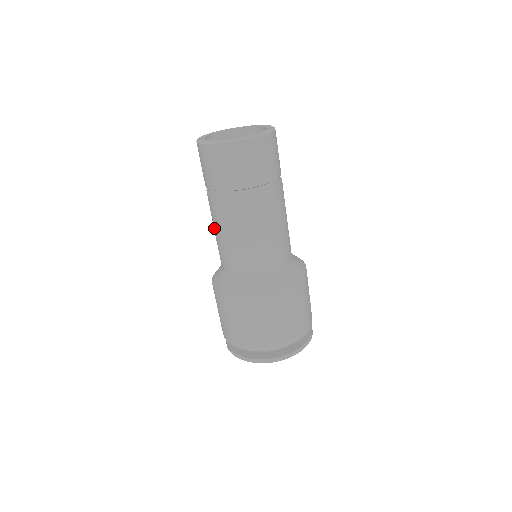
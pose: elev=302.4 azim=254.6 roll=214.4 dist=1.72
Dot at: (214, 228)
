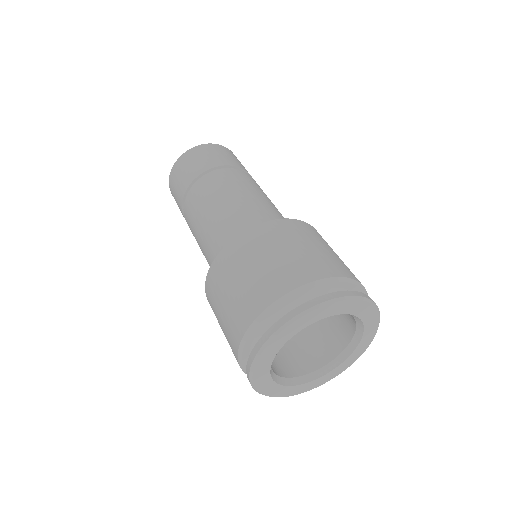
Dot at: (196, 236)
